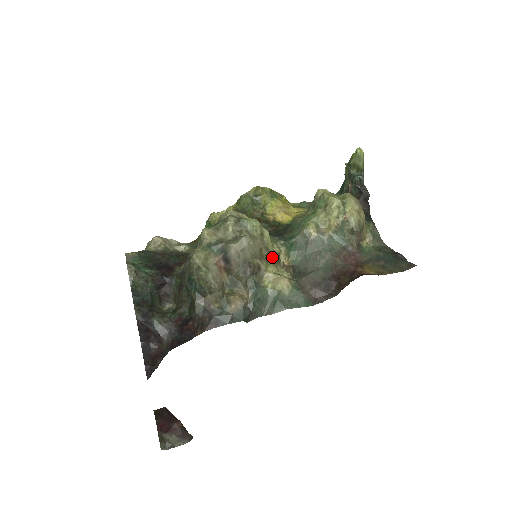
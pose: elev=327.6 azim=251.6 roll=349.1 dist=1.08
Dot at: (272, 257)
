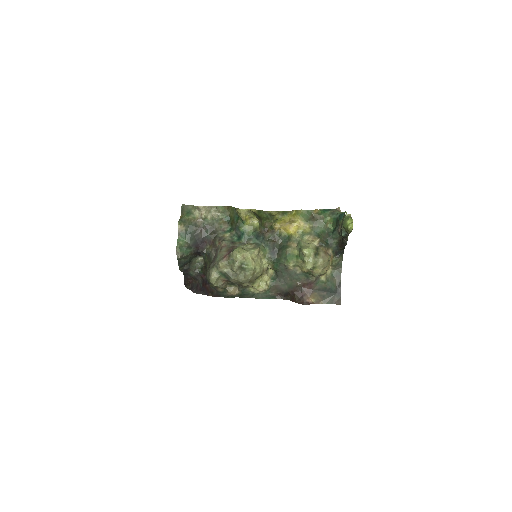
Dot at: (259, 277)
